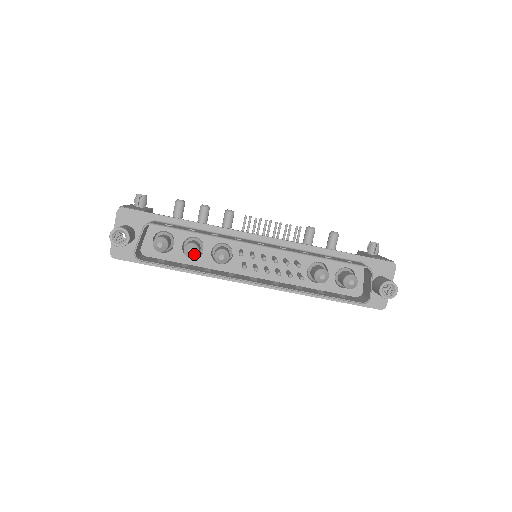
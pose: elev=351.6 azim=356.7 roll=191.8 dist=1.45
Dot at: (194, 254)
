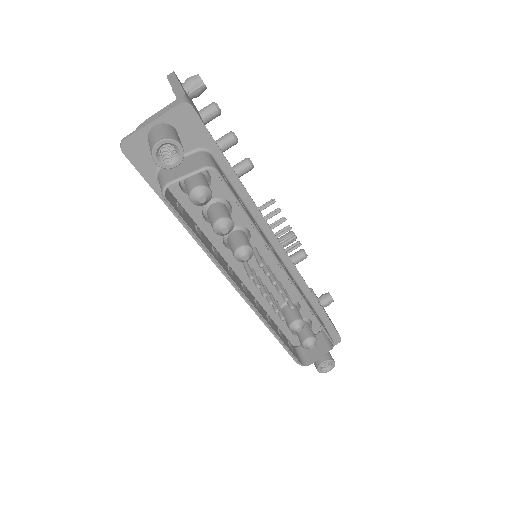
Dot at: (224, 234)
